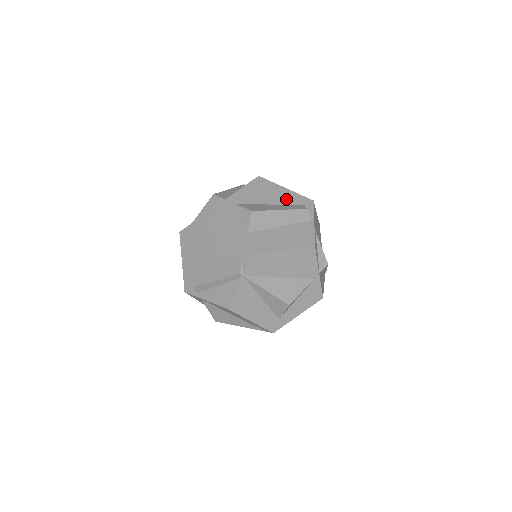
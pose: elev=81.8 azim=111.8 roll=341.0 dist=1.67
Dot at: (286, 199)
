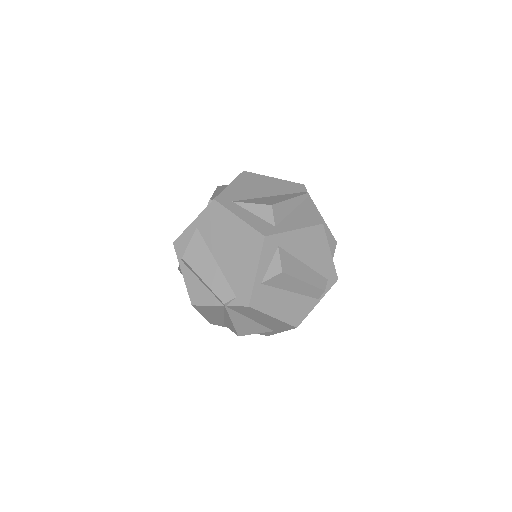
Dot at: (320, 265)
